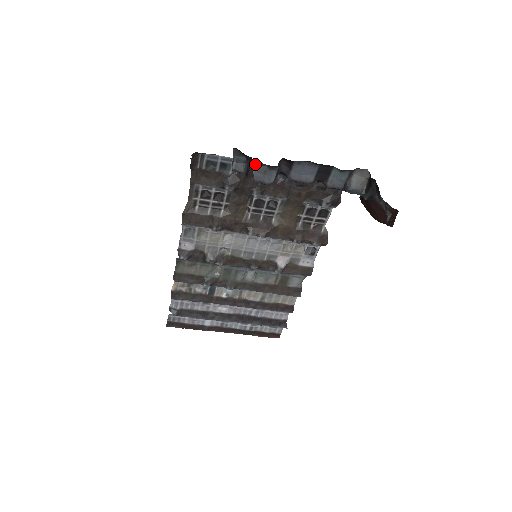
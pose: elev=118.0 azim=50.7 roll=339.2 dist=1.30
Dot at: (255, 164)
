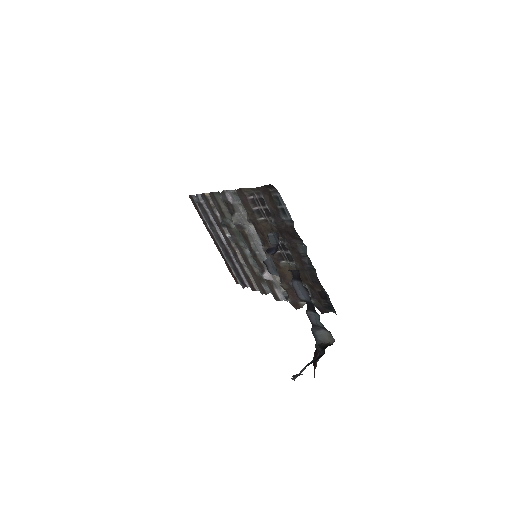
Dot at: occluded
